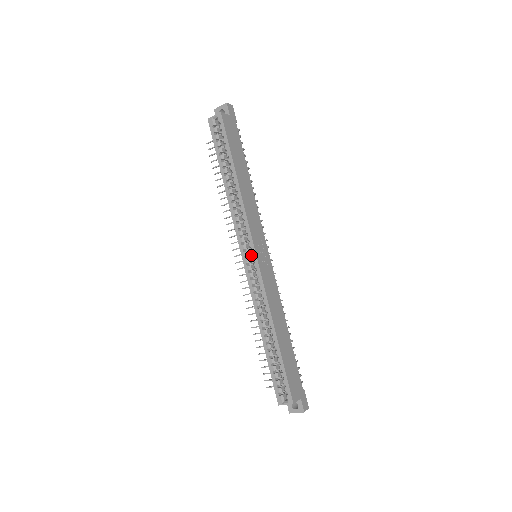
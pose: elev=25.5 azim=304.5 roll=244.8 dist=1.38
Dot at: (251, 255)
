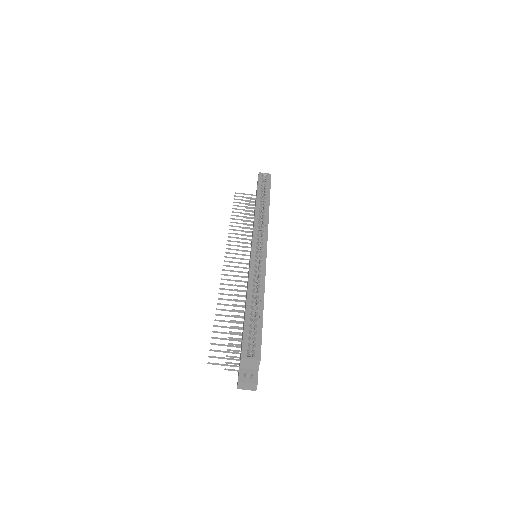
Dot at: occluded
